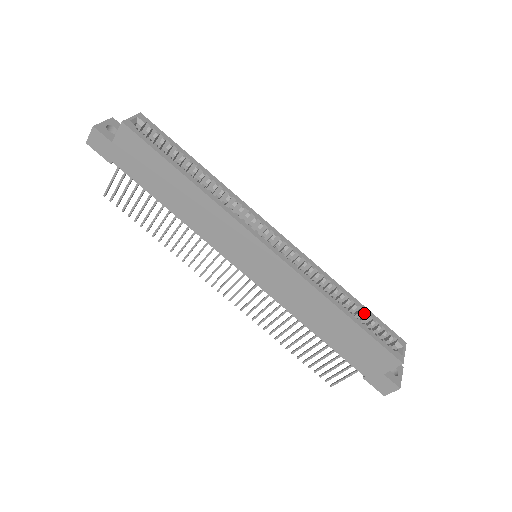
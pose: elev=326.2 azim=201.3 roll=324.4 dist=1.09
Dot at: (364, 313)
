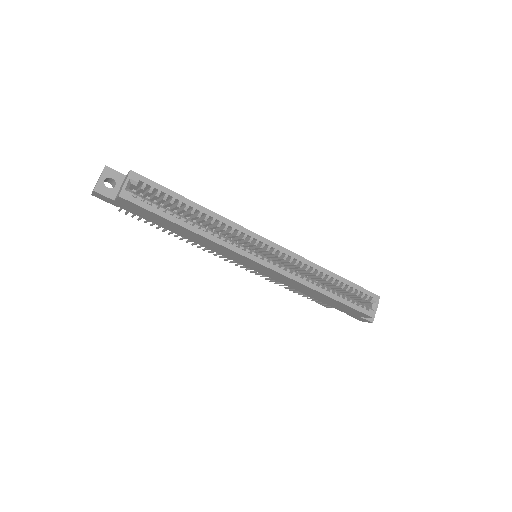
Dot at: (346, 285)
